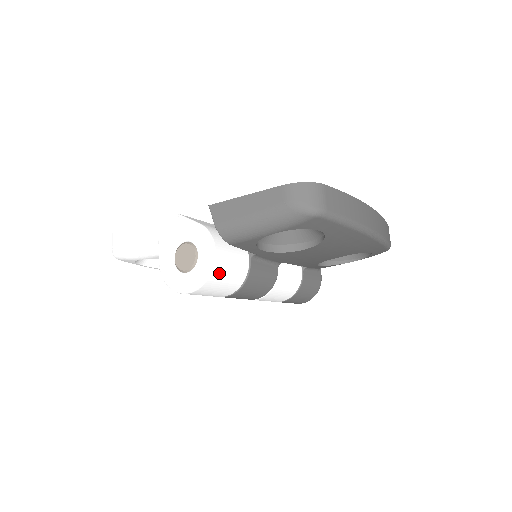
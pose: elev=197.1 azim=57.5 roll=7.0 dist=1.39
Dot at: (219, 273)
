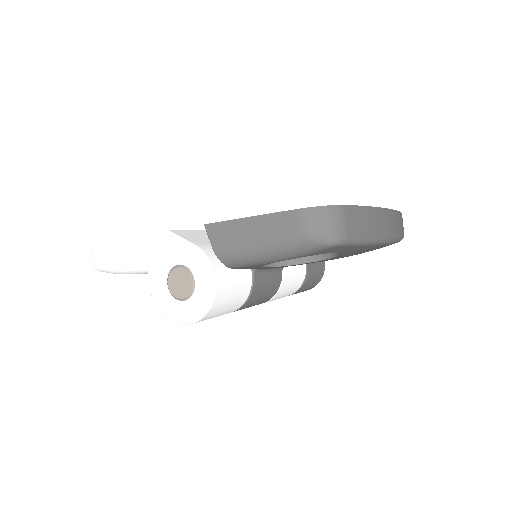
Dot at: (220, 301)
